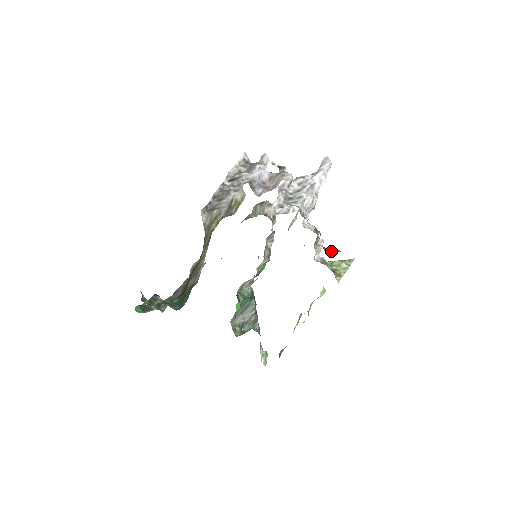
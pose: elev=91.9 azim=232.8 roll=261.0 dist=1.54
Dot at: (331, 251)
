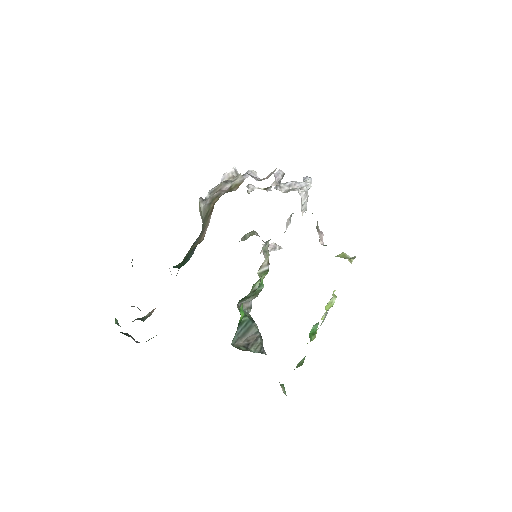
Dot at: occluded
